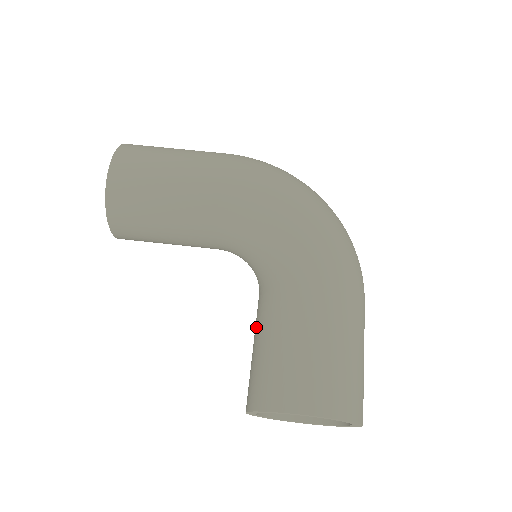
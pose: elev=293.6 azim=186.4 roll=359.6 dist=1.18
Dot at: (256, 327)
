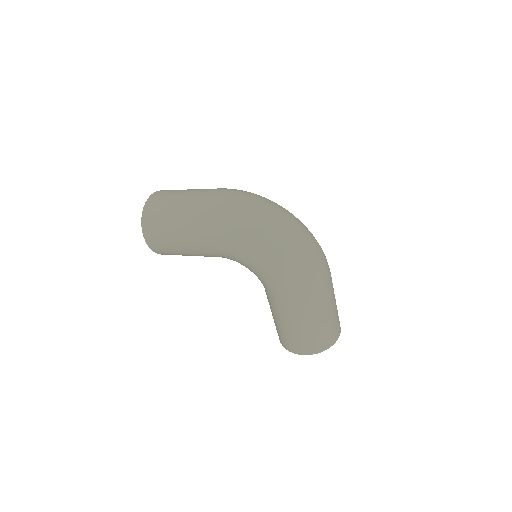
Dot at: occluded
